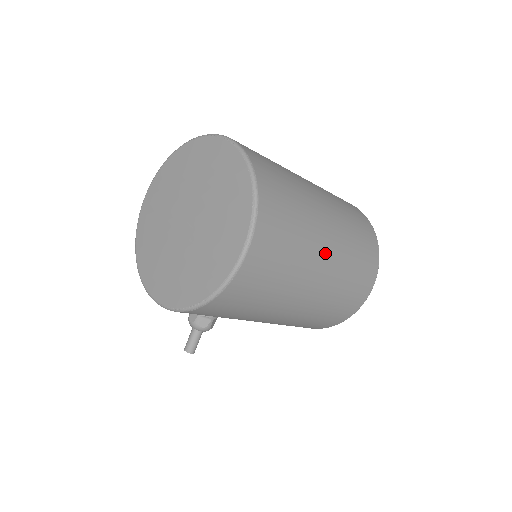
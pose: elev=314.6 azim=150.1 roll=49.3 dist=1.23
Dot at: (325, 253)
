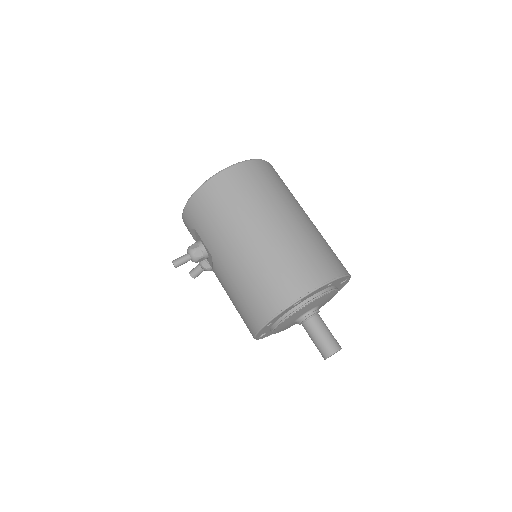
Dot at: (280, 218)
